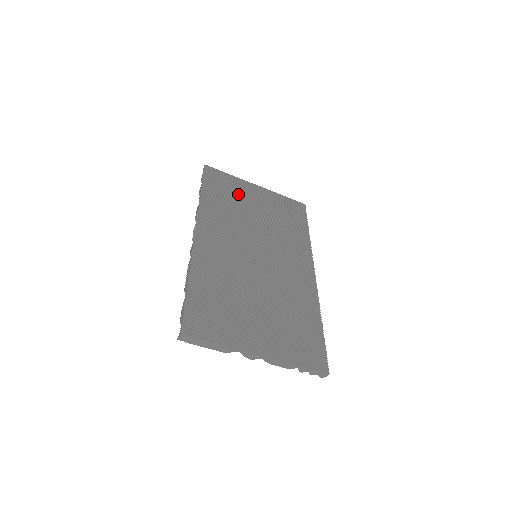
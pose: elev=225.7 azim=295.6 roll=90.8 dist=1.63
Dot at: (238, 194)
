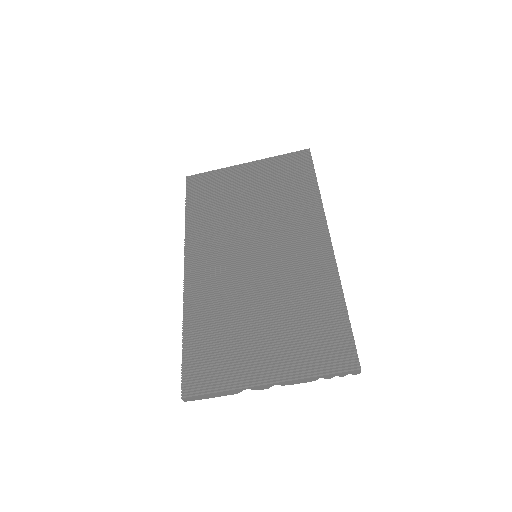
Dot at: (226, 190)
